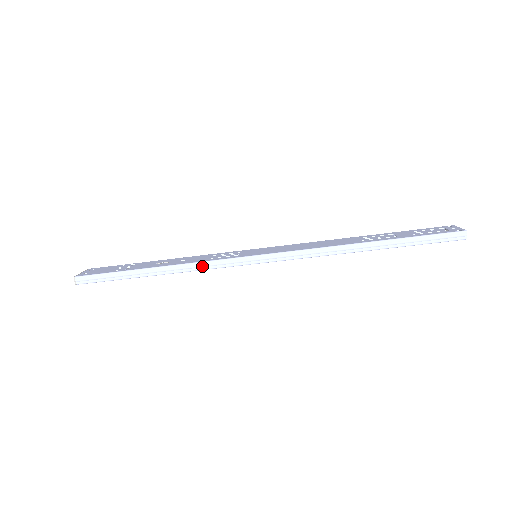
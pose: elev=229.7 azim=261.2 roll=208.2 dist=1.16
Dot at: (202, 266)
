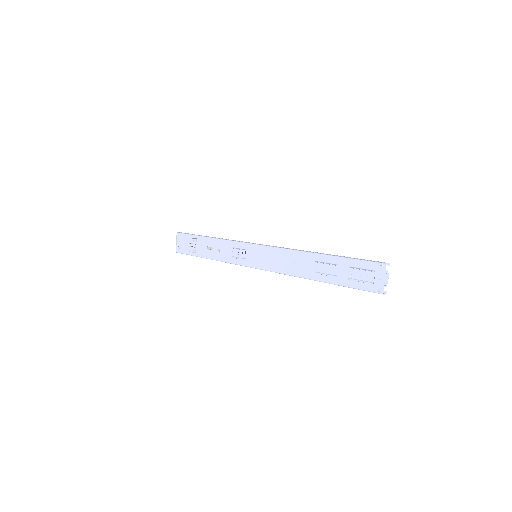
Dot at: (230, 263)
